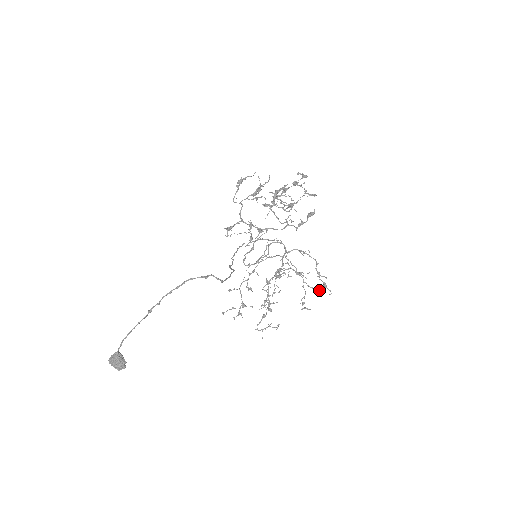
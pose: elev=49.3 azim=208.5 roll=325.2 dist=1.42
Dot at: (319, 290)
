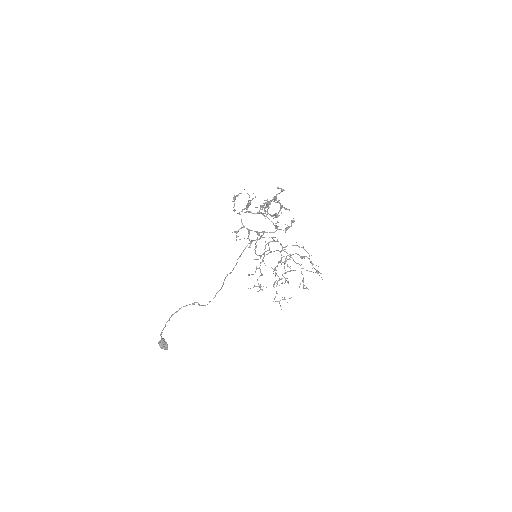
Dot at: occluded
